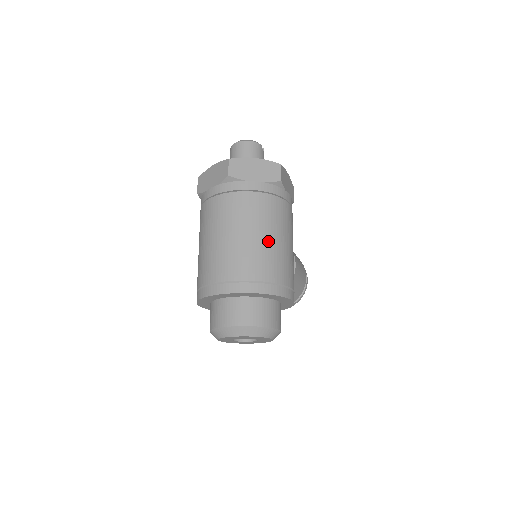
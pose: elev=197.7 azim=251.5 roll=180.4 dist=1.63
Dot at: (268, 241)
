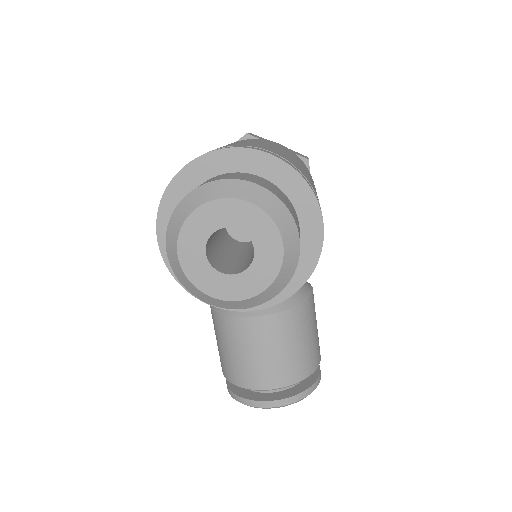
Dot at: (292, 157)
